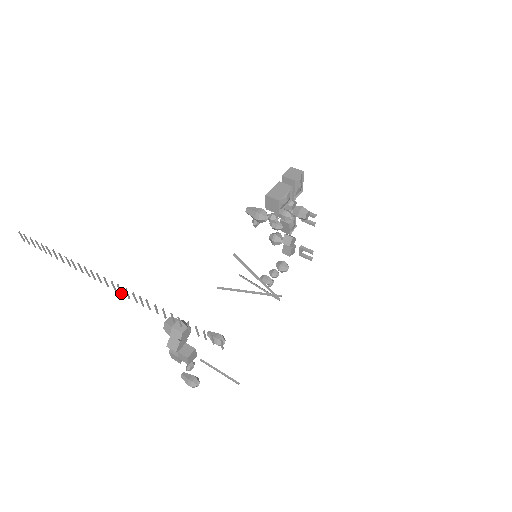
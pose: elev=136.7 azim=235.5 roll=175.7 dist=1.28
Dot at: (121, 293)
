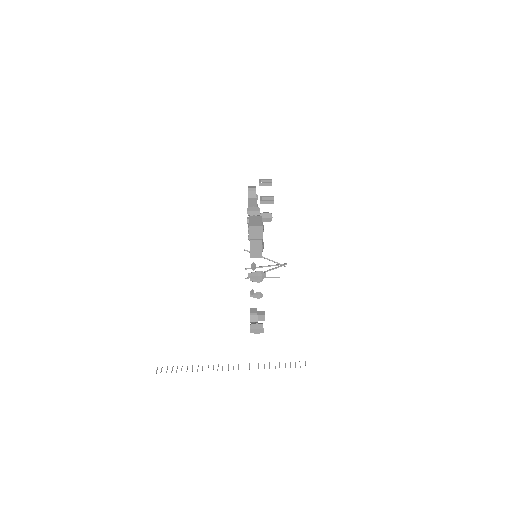
Dot at: occluded
